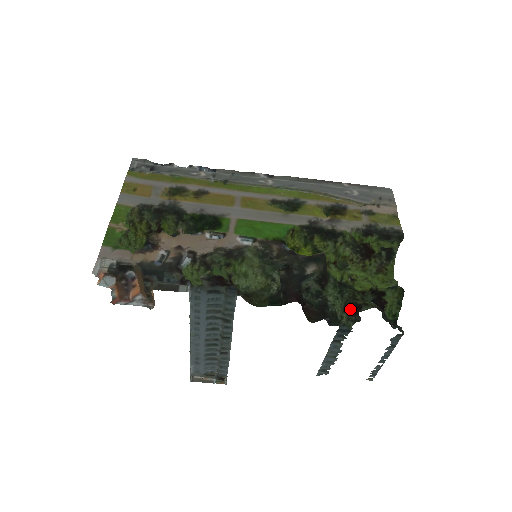
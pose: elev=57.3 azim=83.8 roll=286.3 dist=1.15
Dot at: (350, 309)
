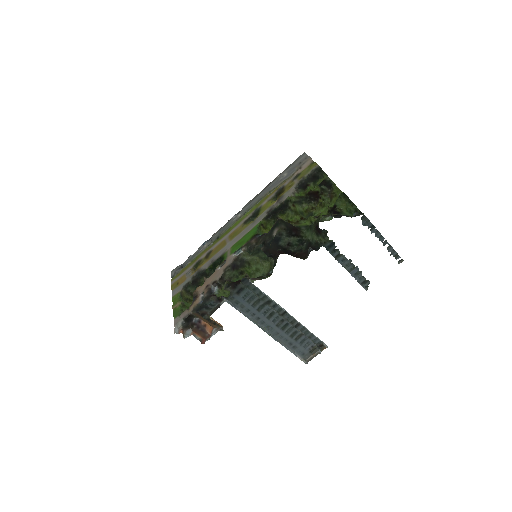
Dot at: (317, 231)
